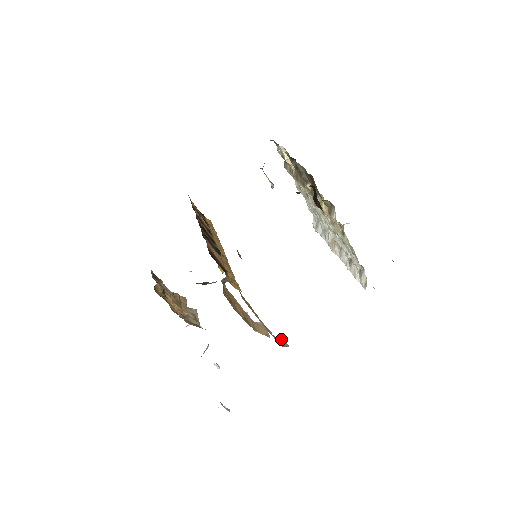
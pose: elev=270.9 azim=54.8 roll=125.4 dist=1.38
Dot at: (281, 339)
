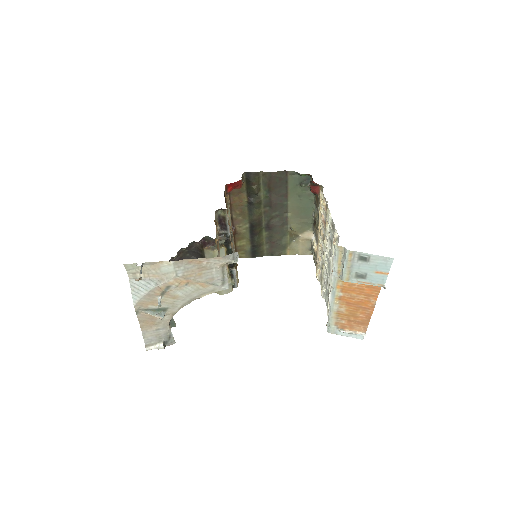
Dot at: (235, 260)
